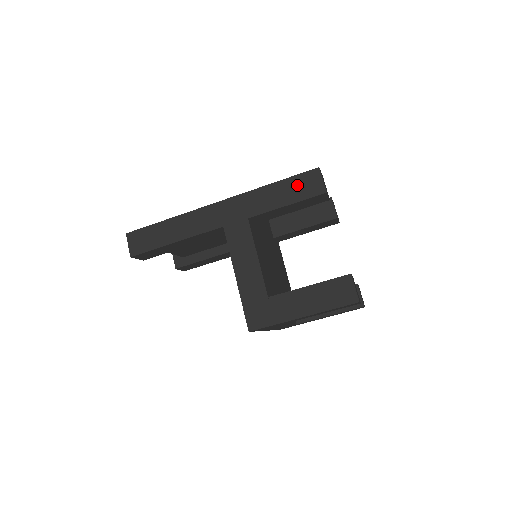
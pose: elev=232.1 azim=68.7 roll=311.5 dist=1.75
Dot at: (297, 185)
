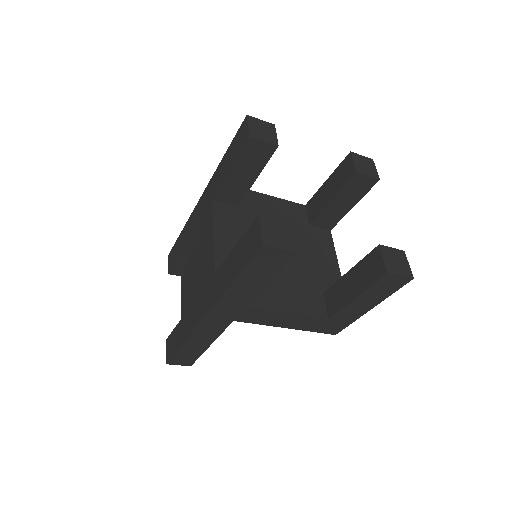
Dot at: (259, 268)
